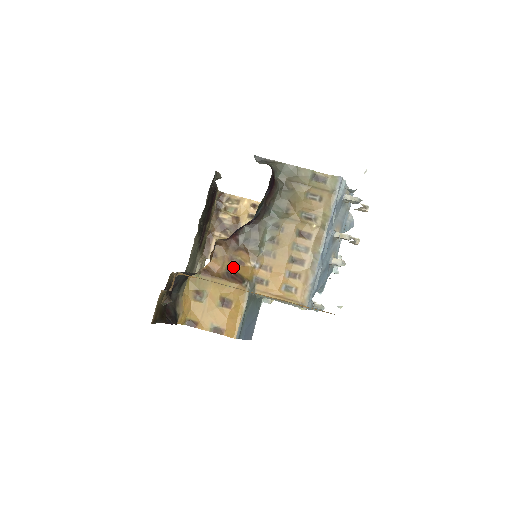
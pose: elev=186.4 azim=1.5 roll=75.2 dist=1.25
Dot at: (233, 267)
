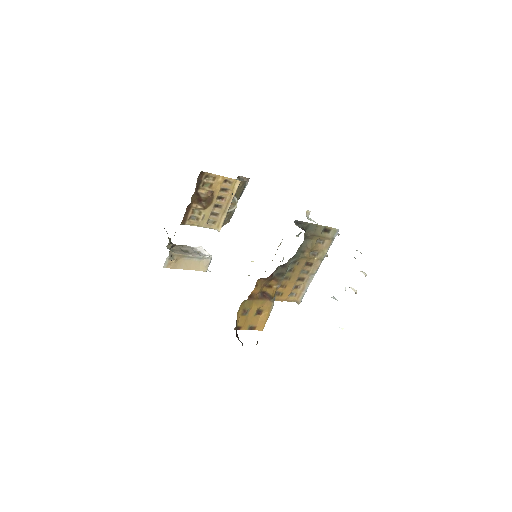
Dot at: (265, 290)
